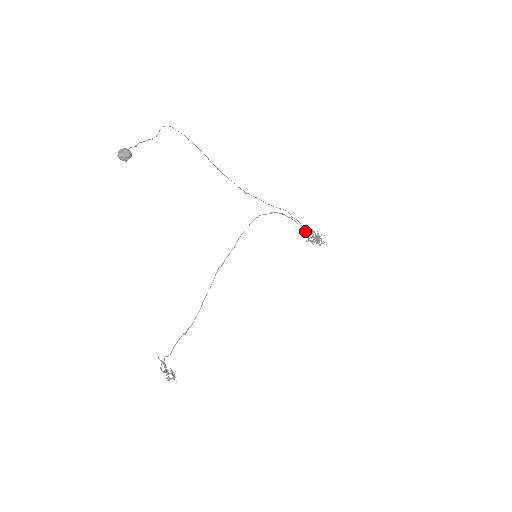
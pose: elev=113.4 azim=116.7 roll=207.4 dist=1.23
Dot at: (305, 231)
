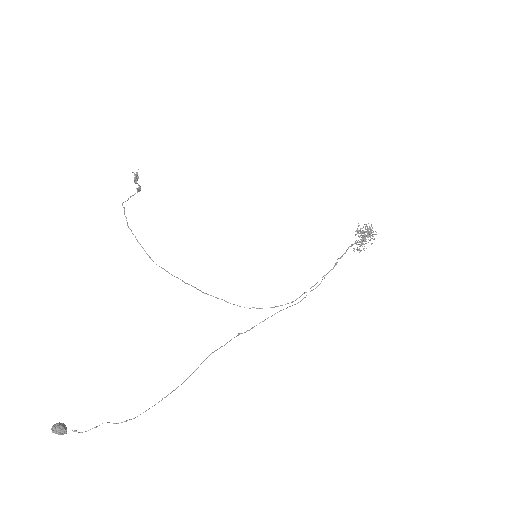
Dot at: (335, 264)
